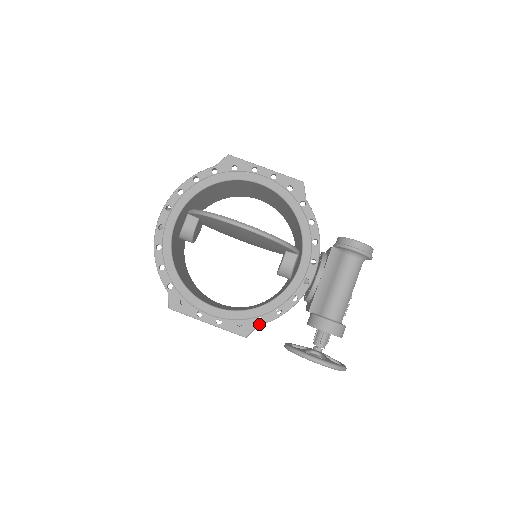
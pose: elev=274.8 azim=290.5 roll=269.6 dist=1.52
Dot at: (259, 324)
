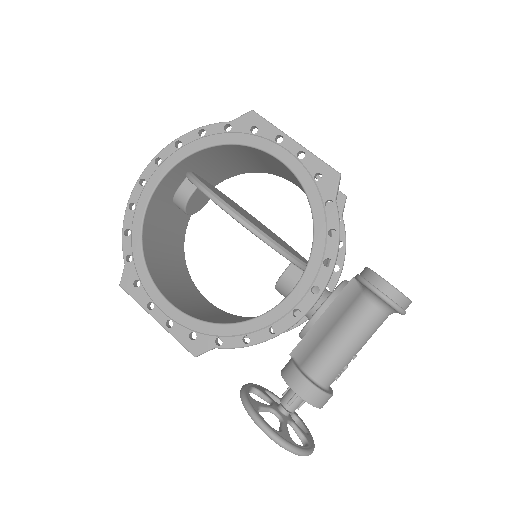
Dot at: (216, 346)
